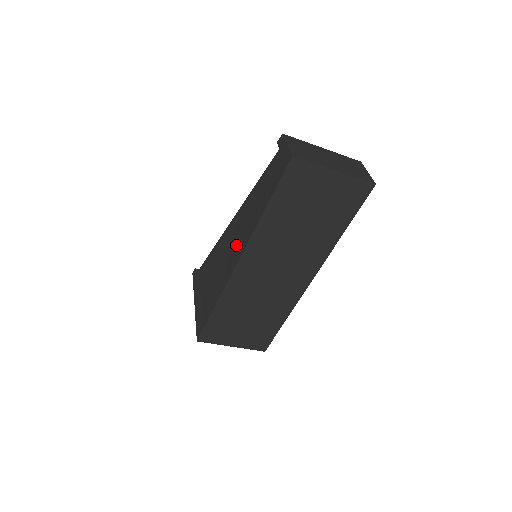
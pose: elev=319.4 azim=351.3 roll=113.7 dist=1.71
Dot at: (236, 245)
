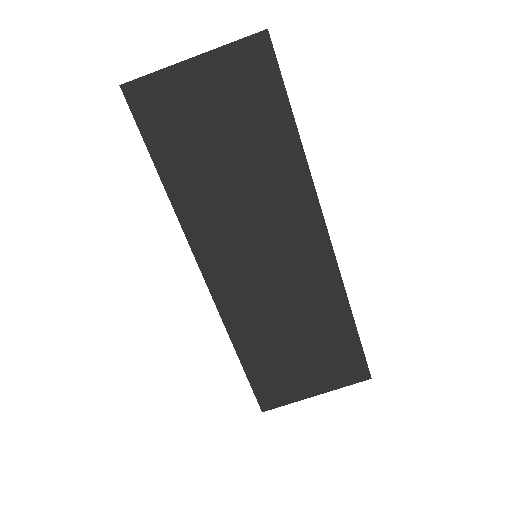
Dot at: occluded
